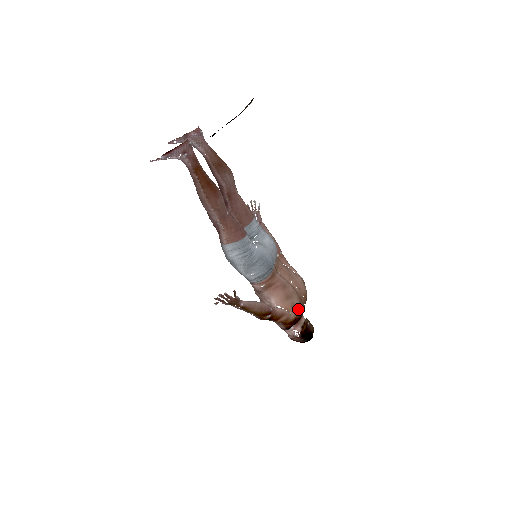
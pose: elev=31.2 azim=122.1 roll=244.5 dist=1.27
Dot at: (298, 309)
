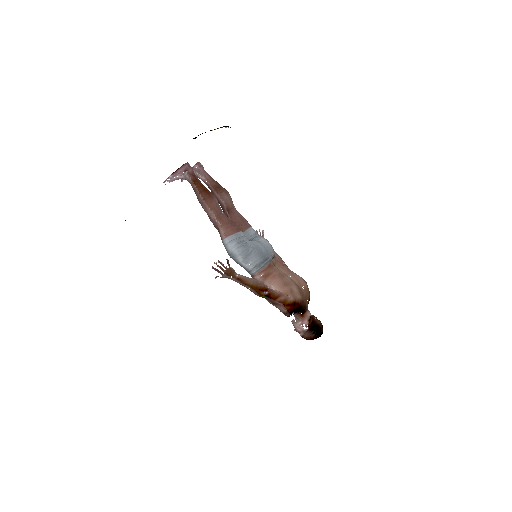
Dot at: (298, 296)
